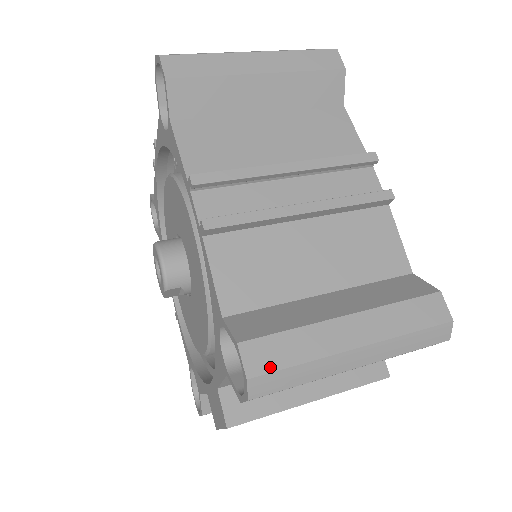
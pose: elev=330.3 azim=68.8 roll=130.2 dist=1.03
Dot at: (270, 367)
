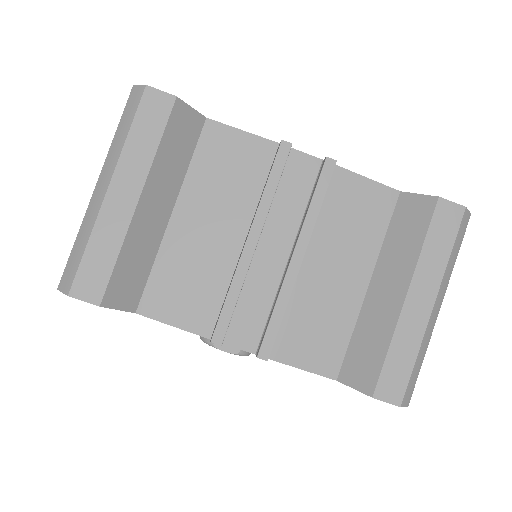
Dot at: occluded
